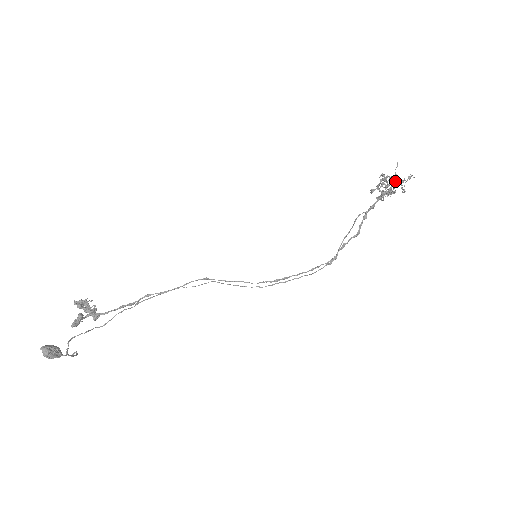
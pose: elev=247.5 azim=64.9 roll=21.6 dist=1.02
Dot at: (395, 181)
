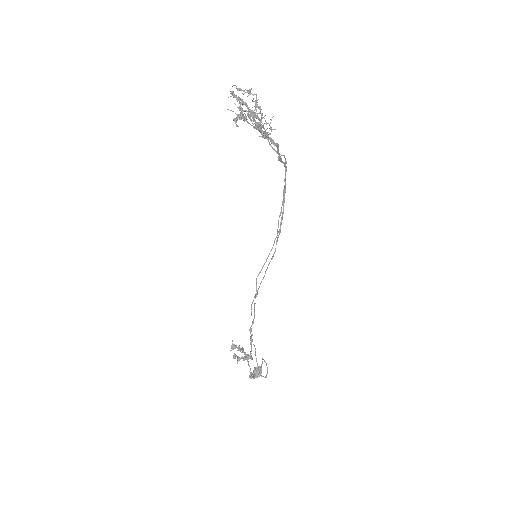
Dot at: occluded
